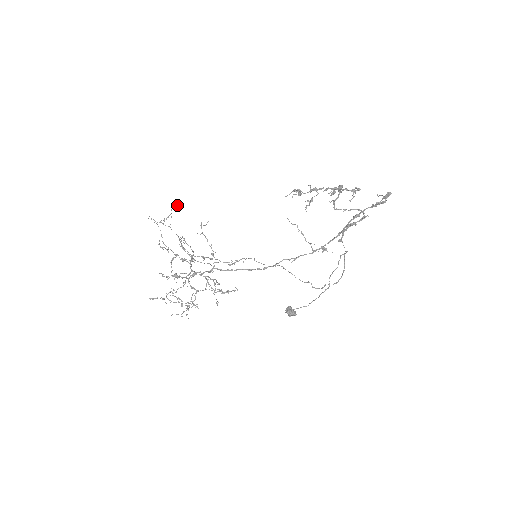
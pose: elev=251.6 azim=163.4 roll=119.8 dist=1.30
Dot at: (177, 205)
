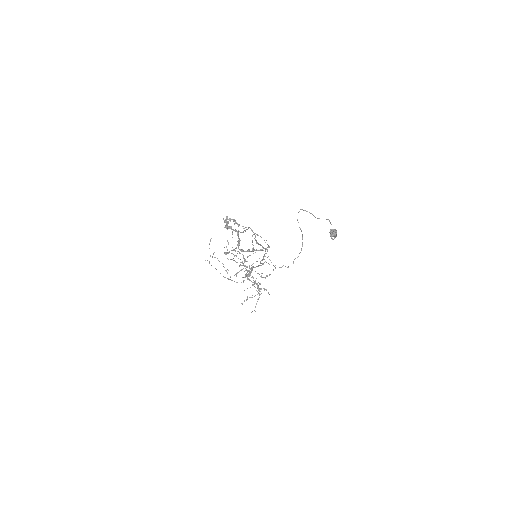
Dot at: occluded
